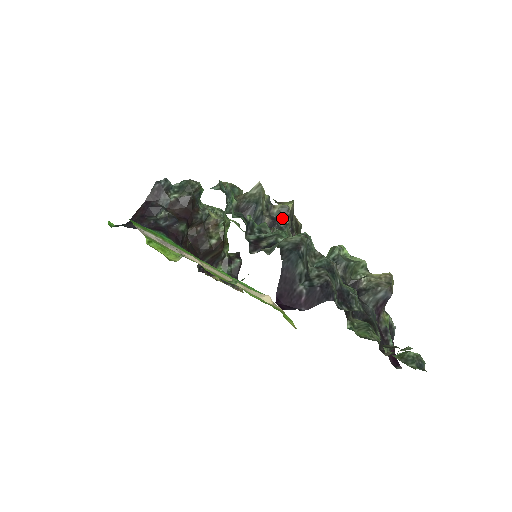
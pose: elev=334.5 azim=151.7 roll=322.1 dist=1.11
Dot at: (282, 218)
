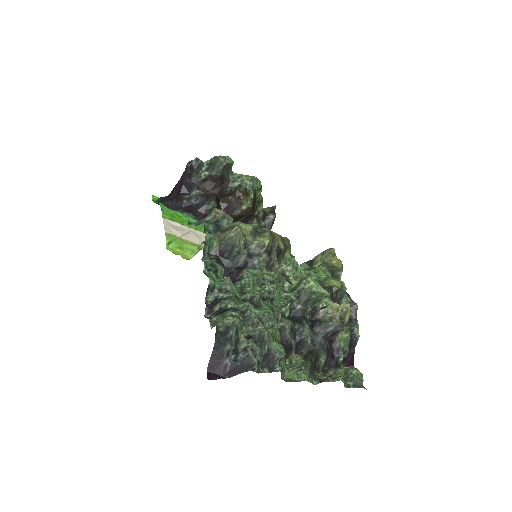
Dot at: (258, 254)
